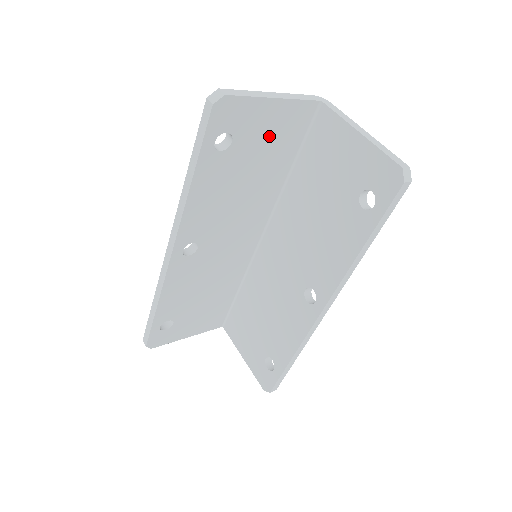
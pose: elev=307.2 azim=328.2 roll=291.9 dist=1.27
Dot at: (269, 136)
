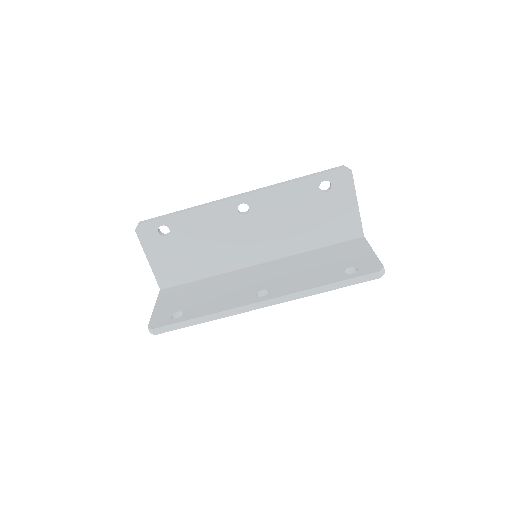
Dot at: (335, 215)
